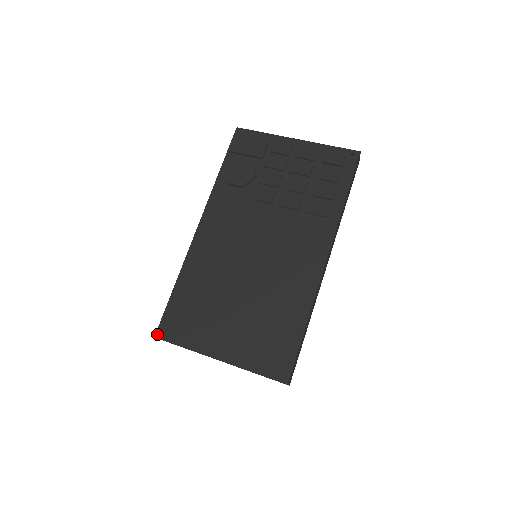
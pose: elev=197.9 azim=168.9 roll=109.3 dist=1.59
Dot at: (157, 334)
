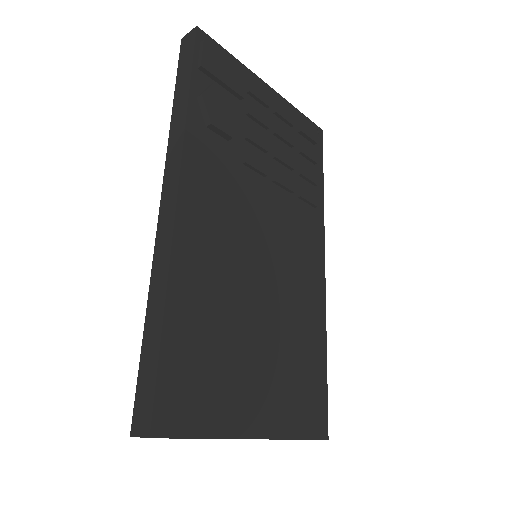
Dot at: (154, 429)
